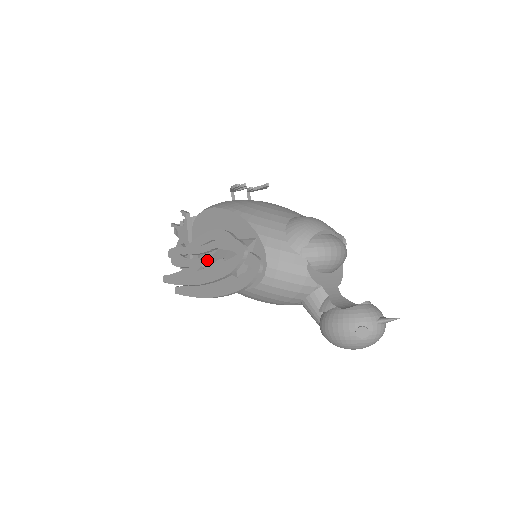
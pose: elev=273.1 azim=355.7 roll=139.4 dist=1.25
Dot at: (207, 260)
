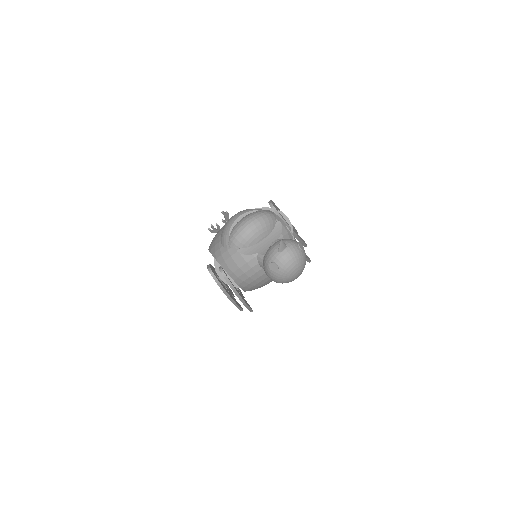
Dot at: occluded
